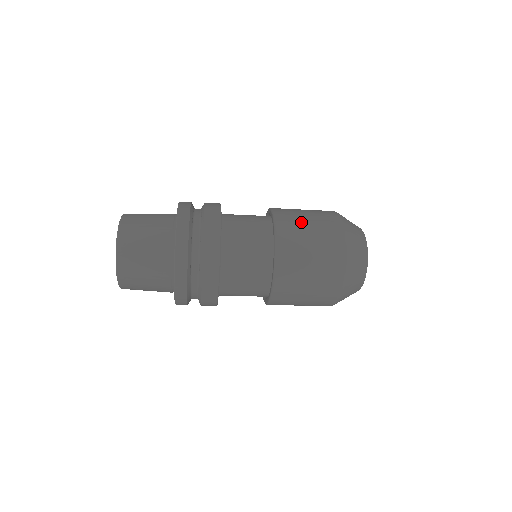
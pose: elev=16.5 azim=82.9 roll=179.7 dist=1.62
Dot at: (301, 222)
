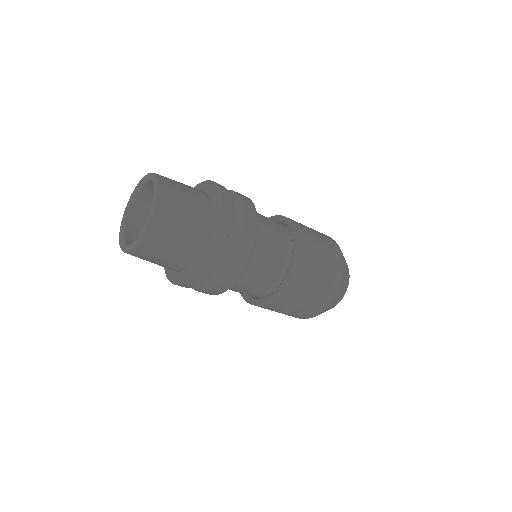
Dot at: (315, 241)
